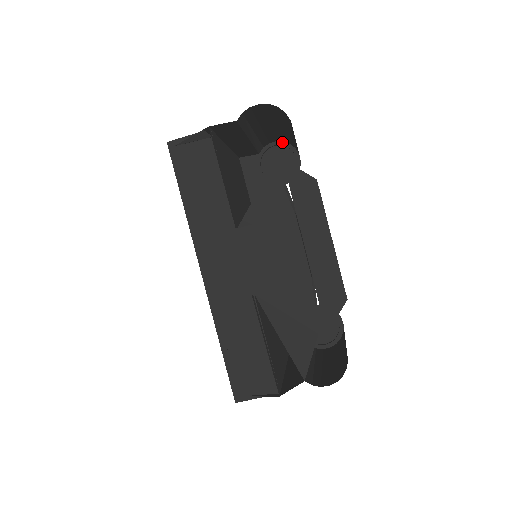
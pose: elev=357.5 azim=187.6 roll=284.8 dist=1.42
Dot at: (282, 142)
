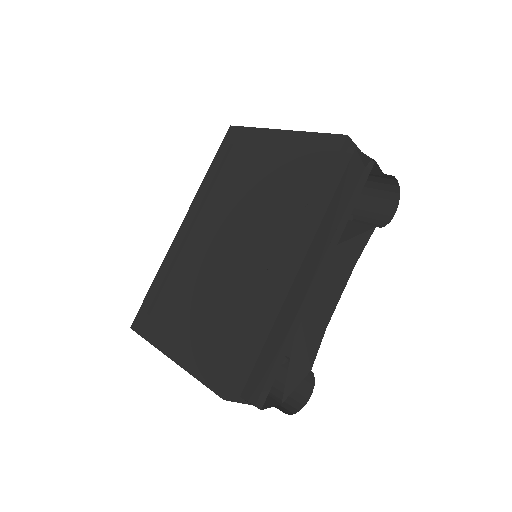
Dot at: occluded
